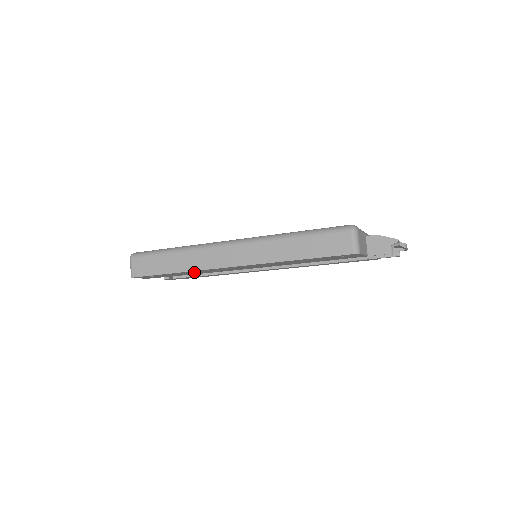
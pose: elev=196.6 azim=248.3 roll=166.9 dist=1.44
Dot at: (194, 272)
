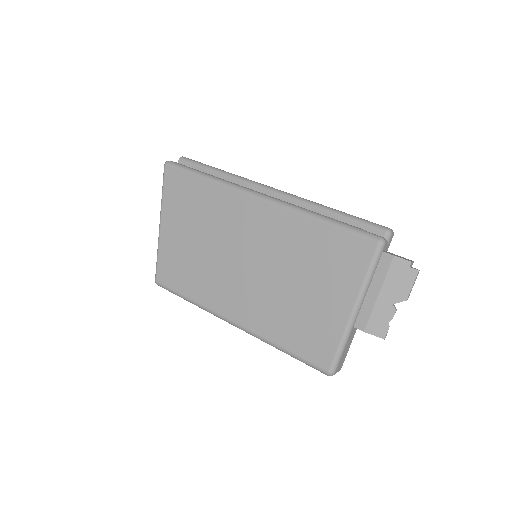
Dot at: occluded
